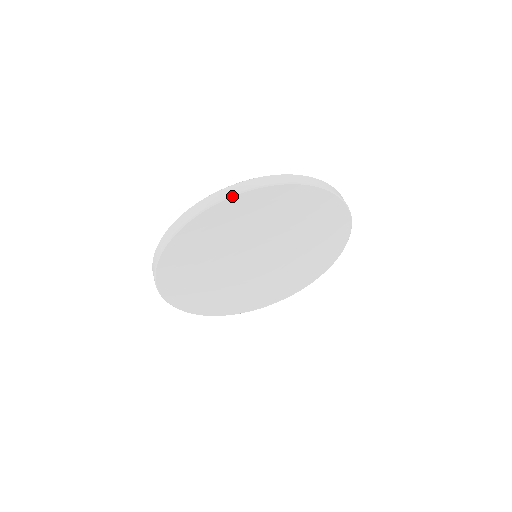
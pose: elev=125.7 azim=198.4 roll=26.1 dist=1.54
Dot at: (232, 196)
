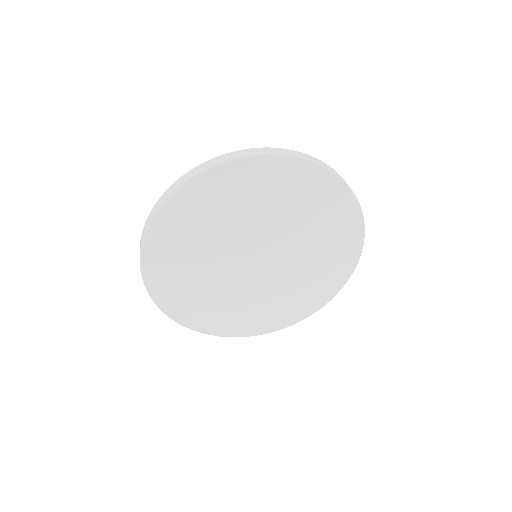
Dot at: (275, 154)
